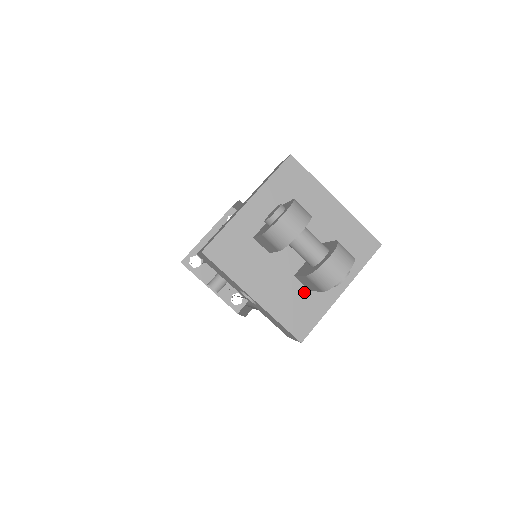
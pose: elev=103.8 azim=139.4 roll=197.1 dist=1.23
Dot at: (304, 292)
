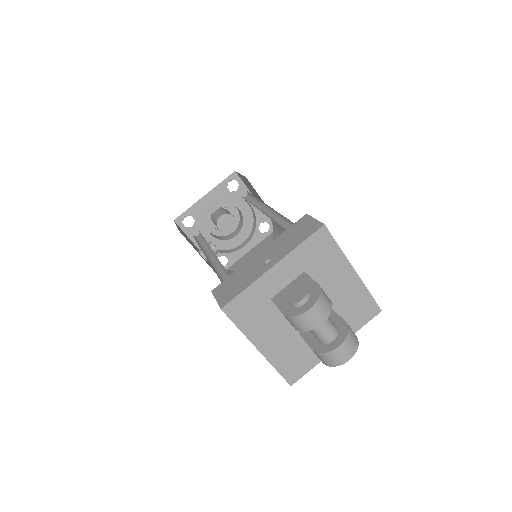
Dot at: (304, 347)
